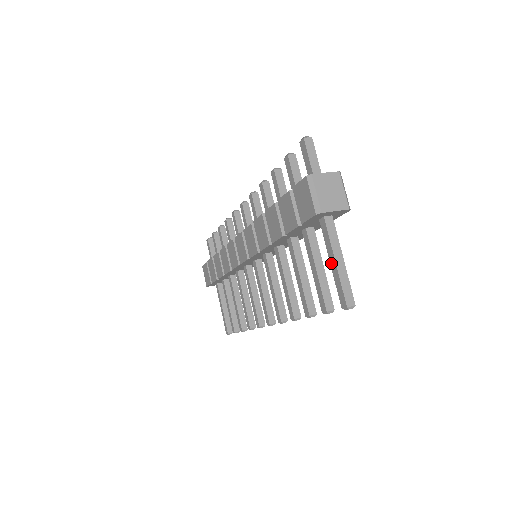
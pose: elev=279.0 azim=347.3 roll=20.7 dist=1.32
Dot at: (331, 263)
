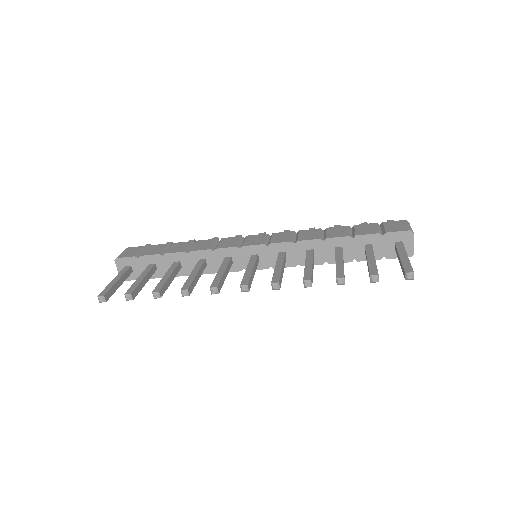
Dot at: (401, 256)
